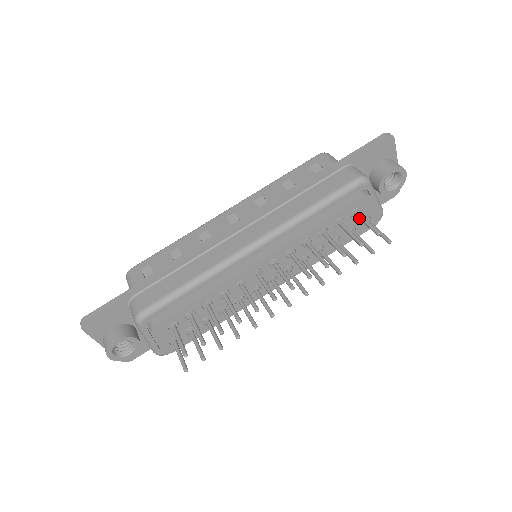
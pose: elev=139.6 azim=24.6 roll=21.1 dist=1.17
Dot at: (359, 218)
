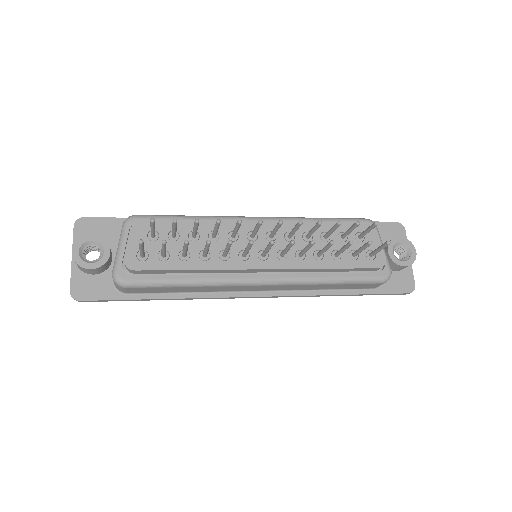
Dot at: (361, 233)
